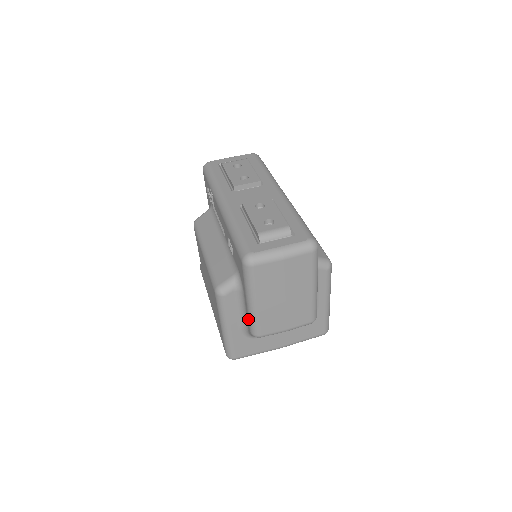
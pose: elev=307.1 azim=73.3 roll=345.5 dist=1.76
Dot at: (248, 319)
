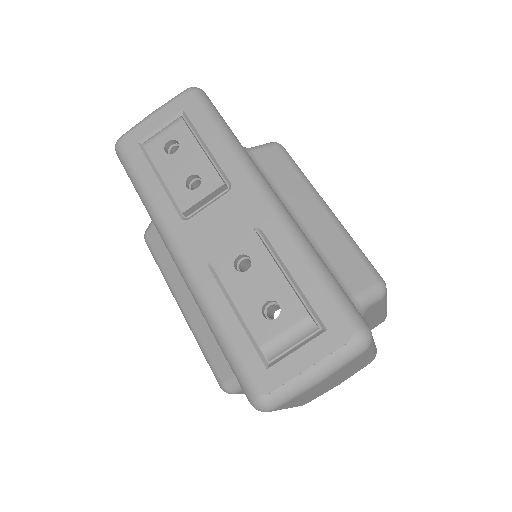
Dot at: occluded
